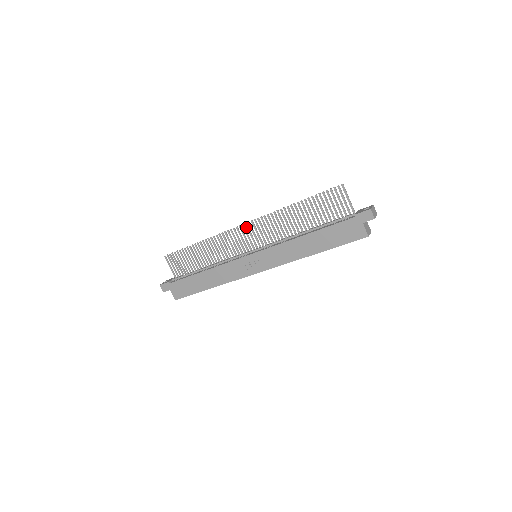
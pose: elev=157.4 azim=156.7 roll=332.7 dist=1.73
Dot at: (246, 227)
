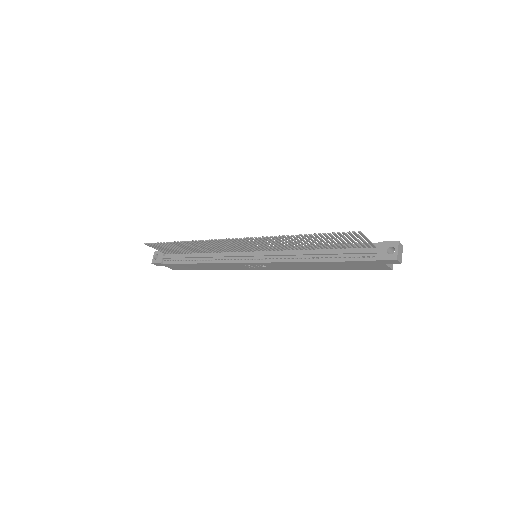
Dot at: (238, 241)
